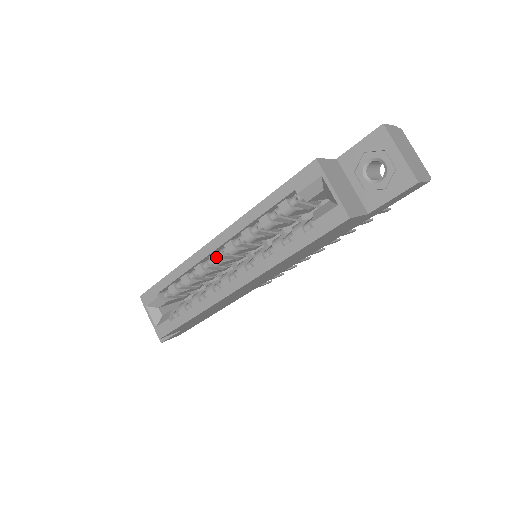
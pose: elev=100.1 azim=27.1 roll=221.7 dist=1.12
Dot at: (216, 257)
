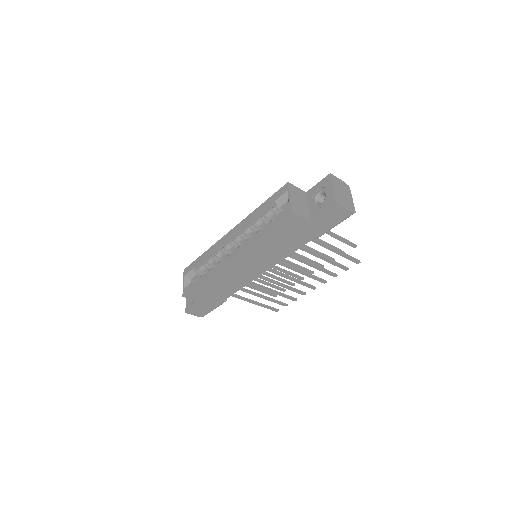
Dot at: (229, 242)
